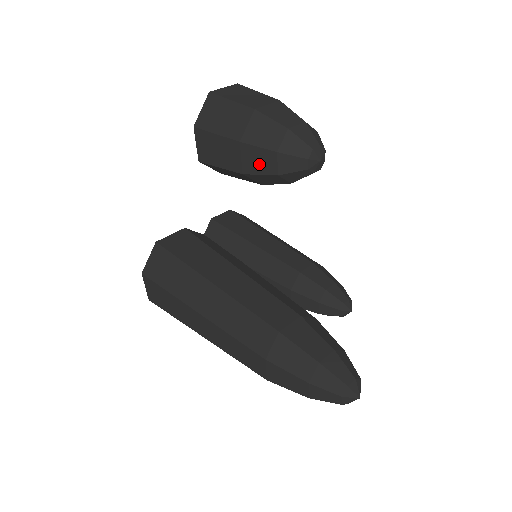
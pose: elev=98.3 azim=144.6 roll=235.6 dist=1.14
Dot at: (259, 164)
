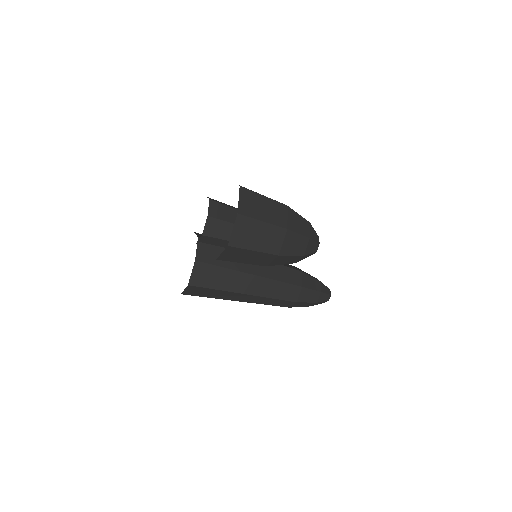
Dot at: occluded
